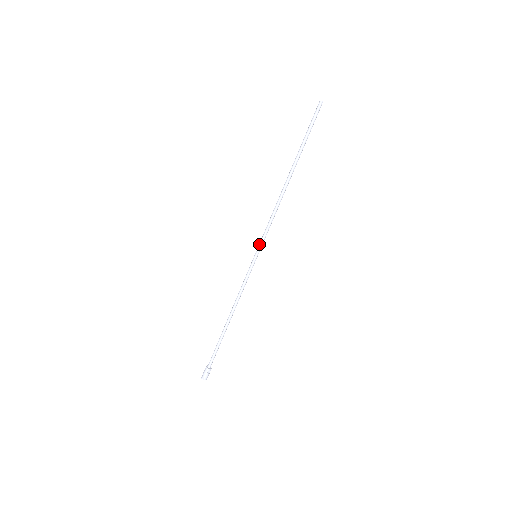
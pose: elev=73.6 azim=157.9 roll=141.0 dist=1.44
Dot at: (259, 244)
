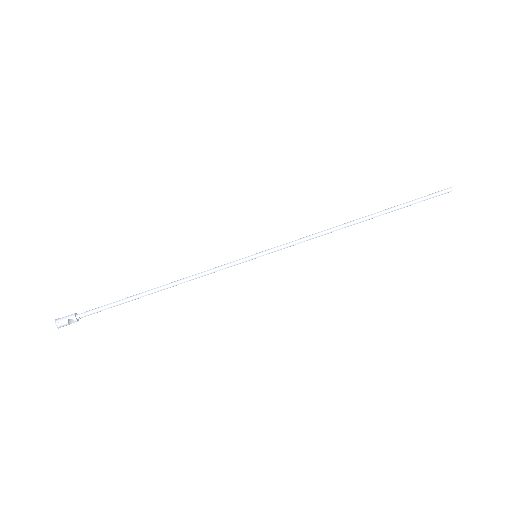
Dot at: (271, 248)
